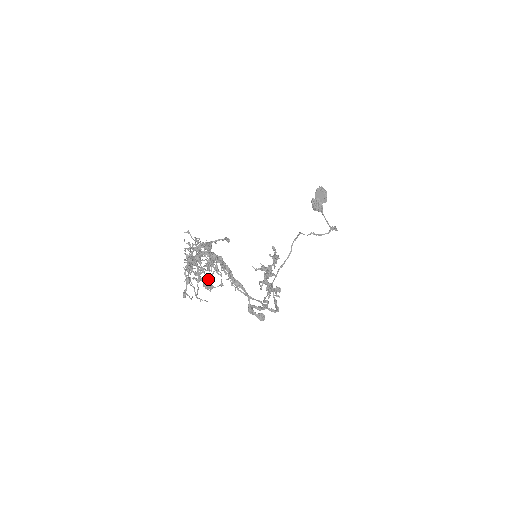
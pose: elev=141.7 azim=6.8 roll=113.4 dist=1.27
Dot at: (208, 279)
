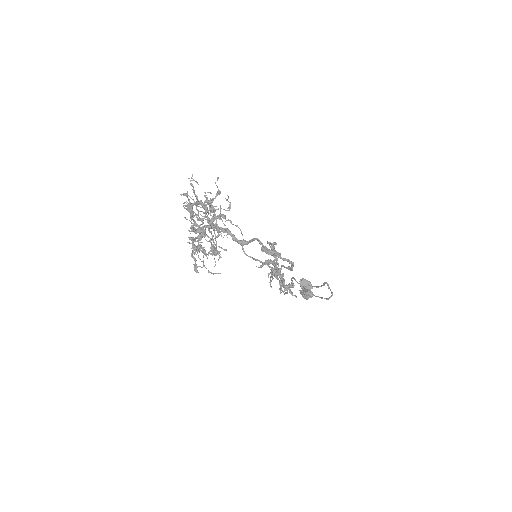
Dot at: (211, 215)
